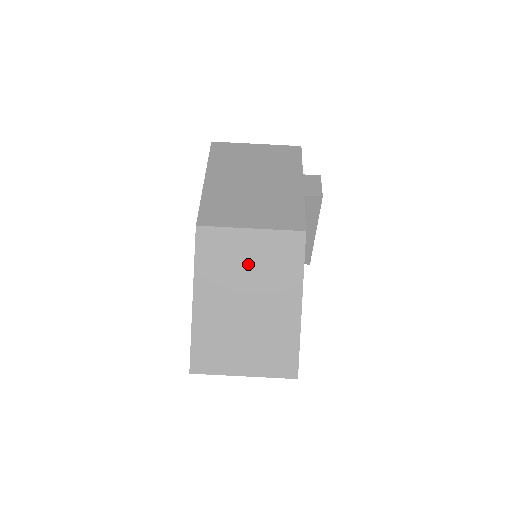
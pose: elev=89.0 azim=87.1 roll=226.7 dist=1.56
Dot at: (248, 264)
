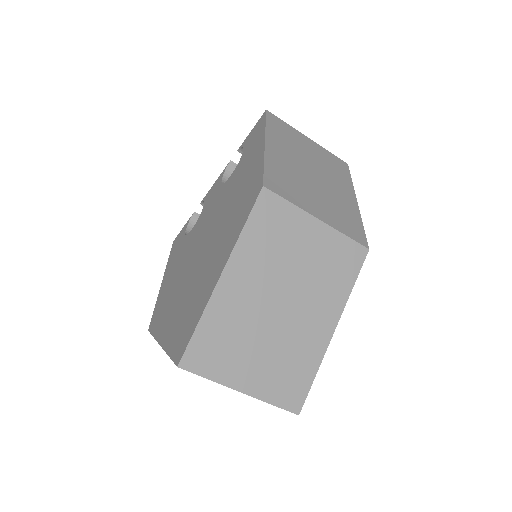
Dot at: (300, 258)
